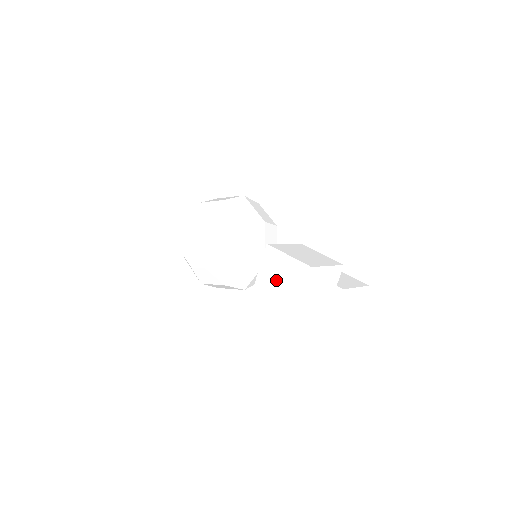
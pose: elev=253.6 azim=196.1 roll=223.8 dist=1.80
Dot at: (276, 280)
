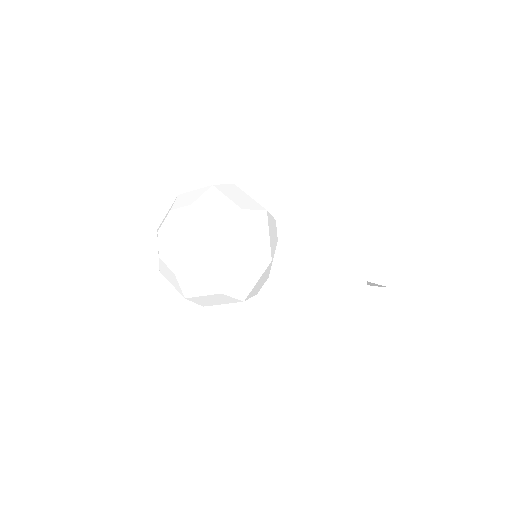
Dot at: (300, 271)
